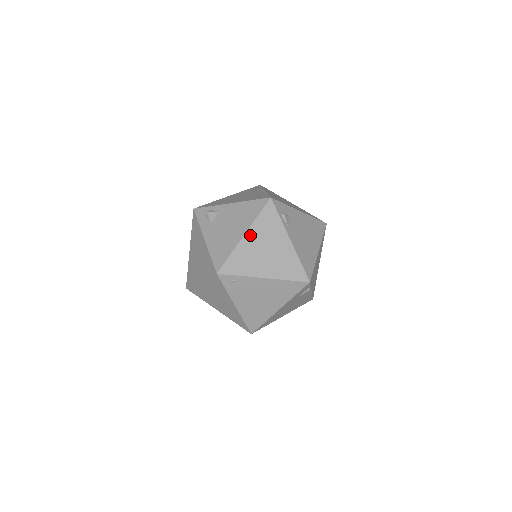
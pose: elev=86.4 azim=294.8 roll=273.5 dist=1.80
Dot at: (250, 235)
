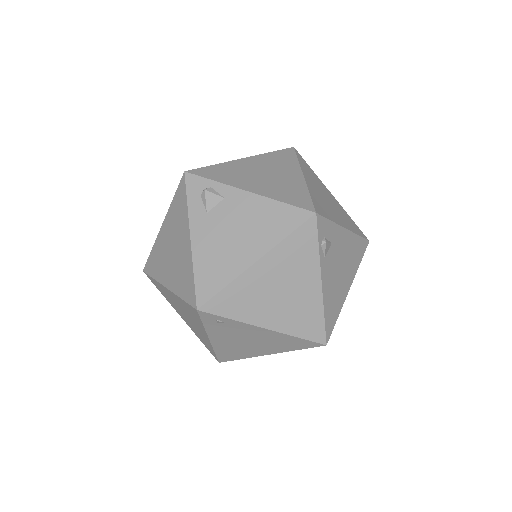
Dot at: (265, 263)
